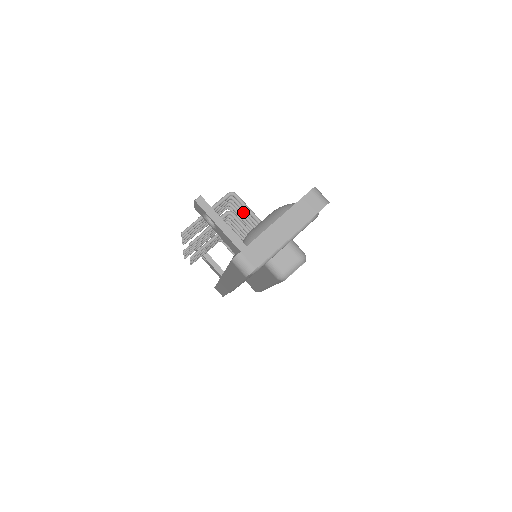
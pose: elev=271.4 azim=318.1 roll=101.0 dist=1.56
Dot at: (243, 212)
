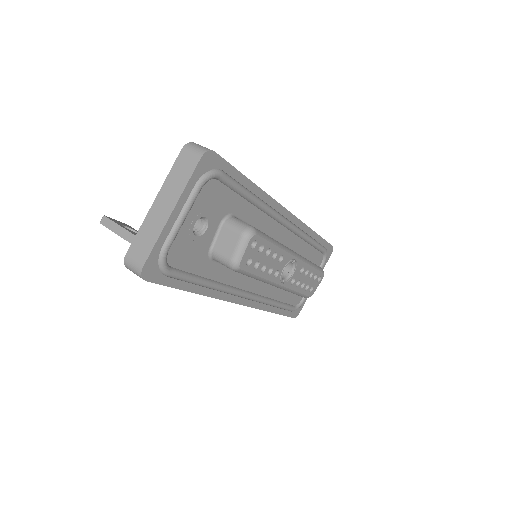
Dot at: occluded
